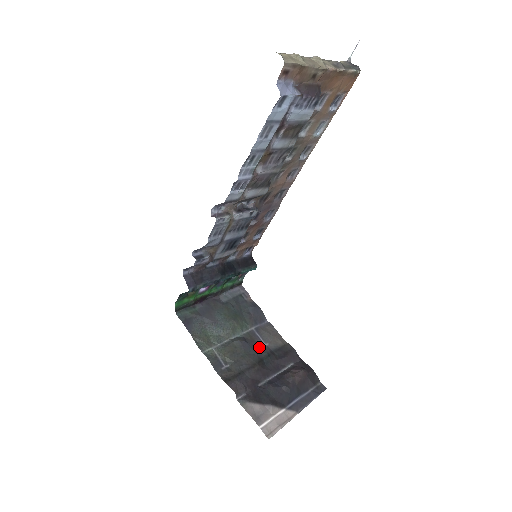
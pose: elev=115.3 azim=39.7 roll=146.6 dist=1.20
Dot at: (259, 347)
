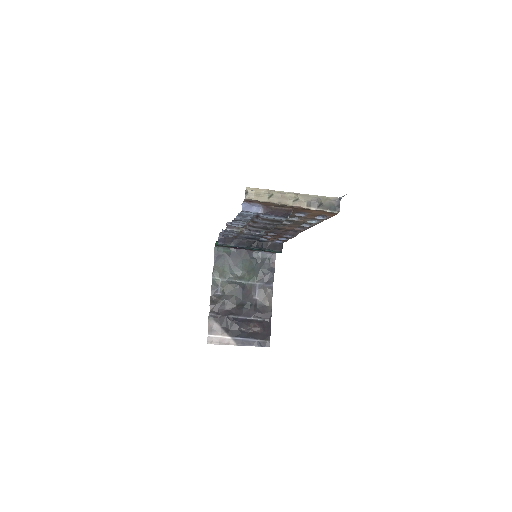
Dot at: (250, 297)
